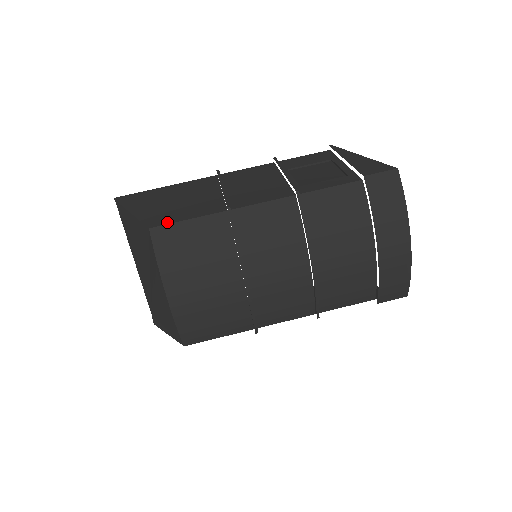
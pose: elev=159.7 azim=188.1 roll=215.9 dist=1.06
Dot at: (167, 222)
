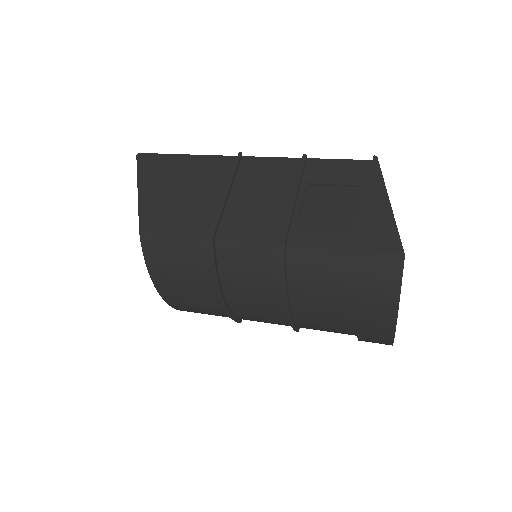
Dot at: (156, 230)
